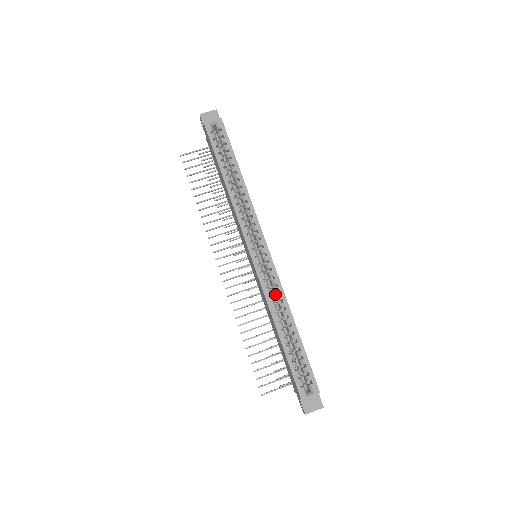
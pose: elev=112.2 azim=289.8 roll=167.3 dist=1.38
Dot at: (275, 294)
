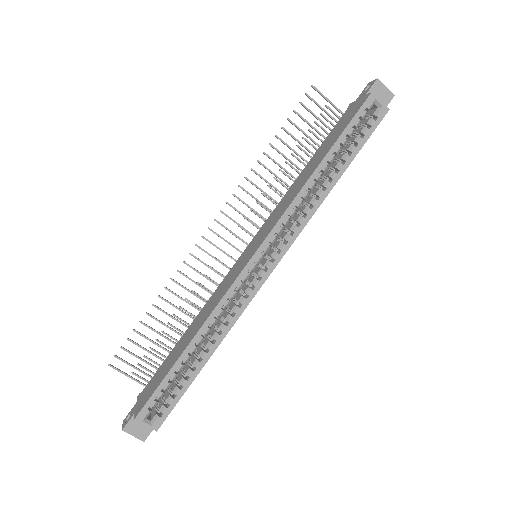
Dot at: (229, 307)
